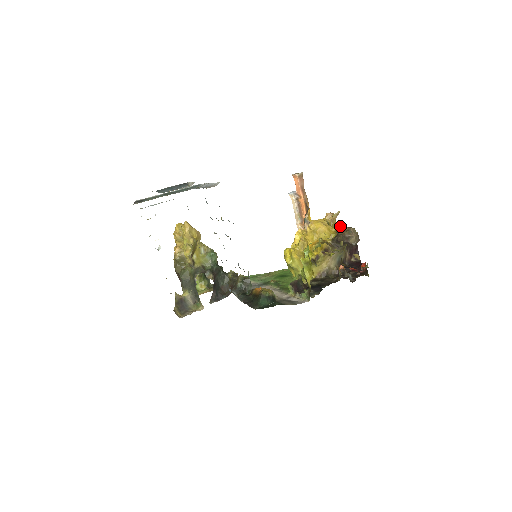
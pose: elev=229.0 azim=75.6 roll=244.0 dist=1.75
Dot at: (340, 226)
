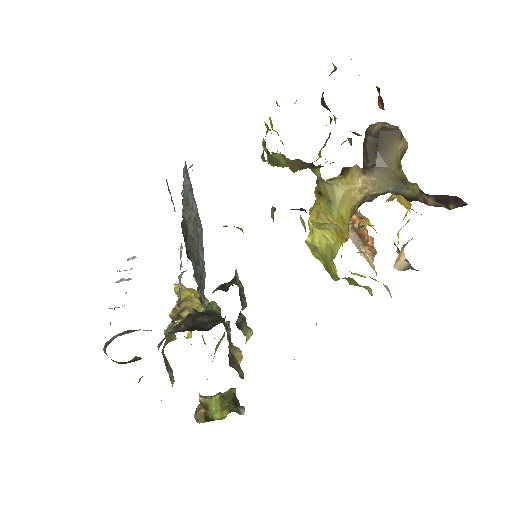
Dot at: occluded
